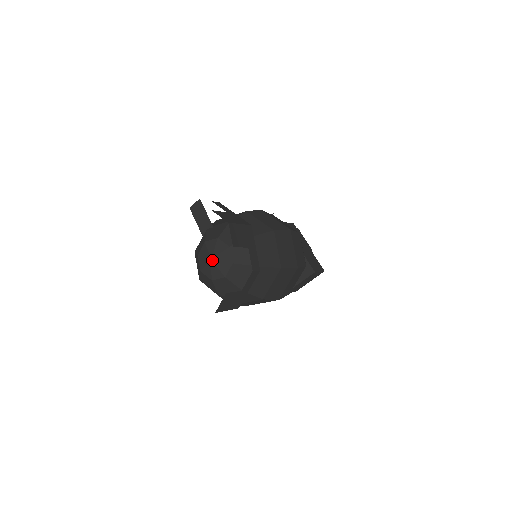
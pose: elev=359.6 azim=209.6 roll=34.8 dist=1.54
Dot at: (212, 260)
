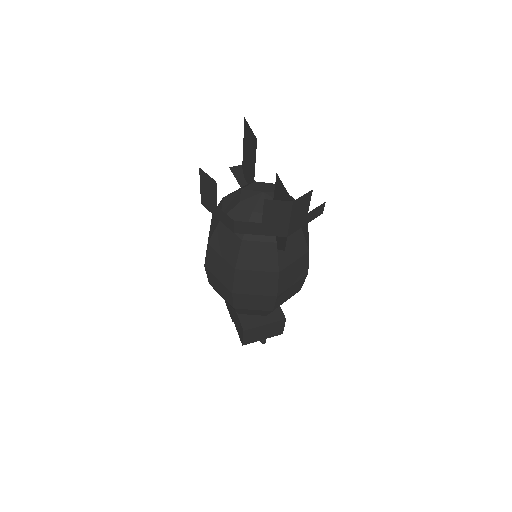
Dot at: (264, 193)
